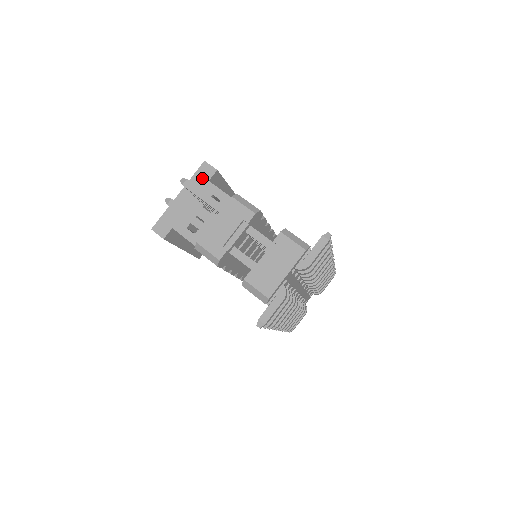
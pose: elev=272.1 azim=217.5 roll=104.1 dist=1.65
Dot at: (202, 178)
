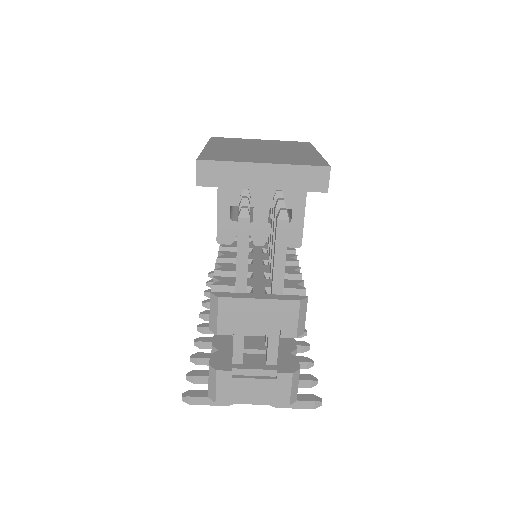
Dot at: (306, 180)
